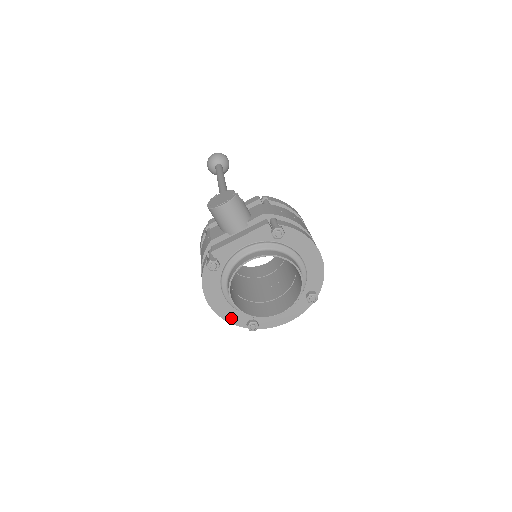
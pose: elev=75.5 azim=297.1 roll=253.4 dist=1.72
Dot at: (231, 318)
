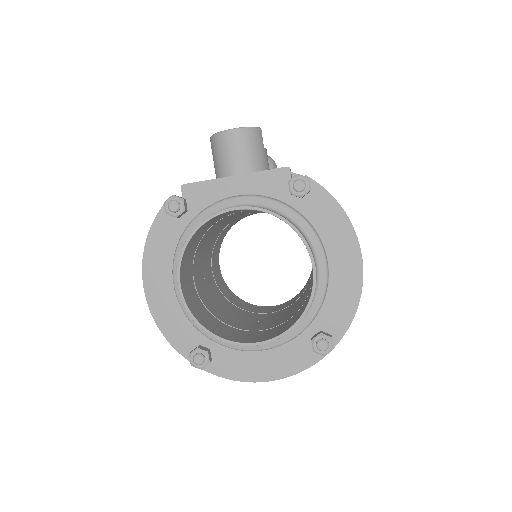
Dot at: (170, 328)
